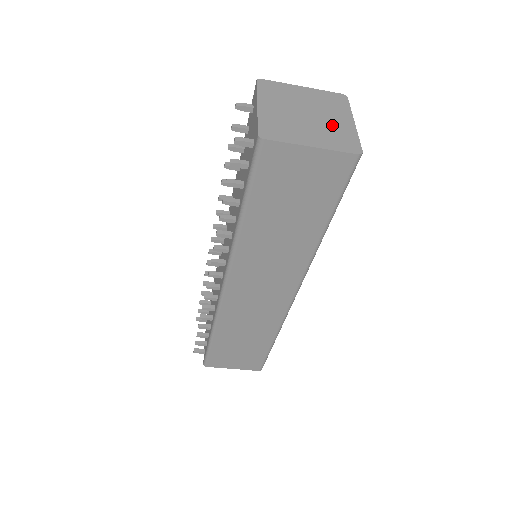
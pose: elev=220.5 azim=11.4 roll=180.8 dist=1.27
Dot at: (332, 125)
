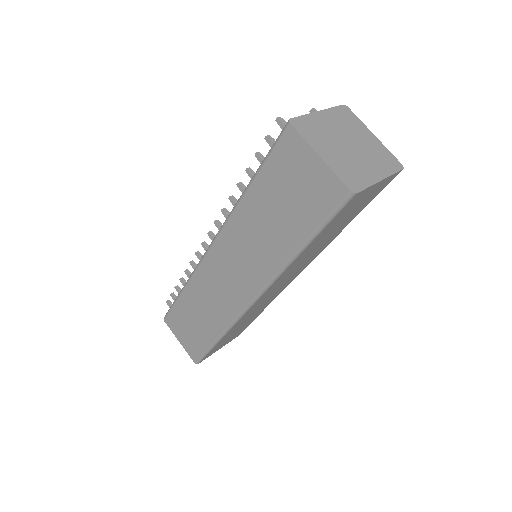
Dot at: (359, 165)
